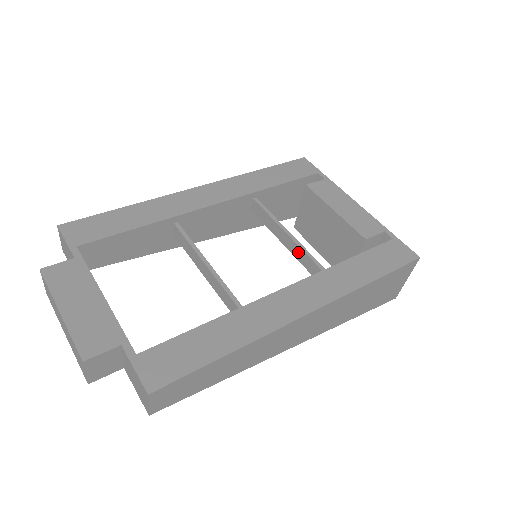
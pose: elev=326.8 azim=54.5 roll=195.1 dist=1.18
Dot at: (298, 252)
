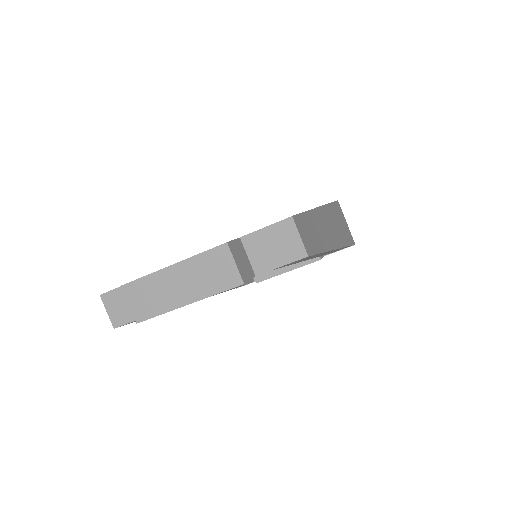
Dot at: occluded
